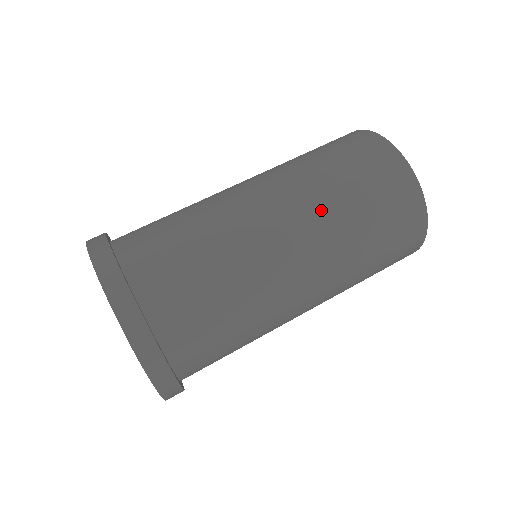
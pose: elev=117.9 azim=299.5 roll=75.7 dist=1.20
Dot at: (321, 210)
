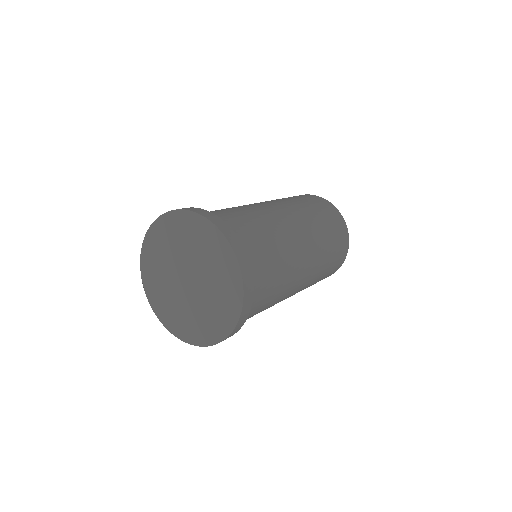
Dot at: occluded
